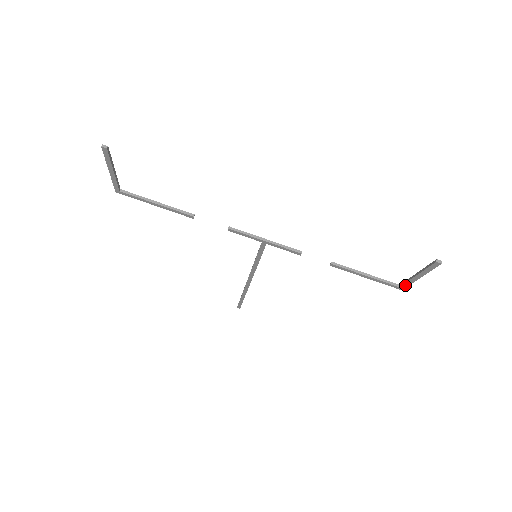
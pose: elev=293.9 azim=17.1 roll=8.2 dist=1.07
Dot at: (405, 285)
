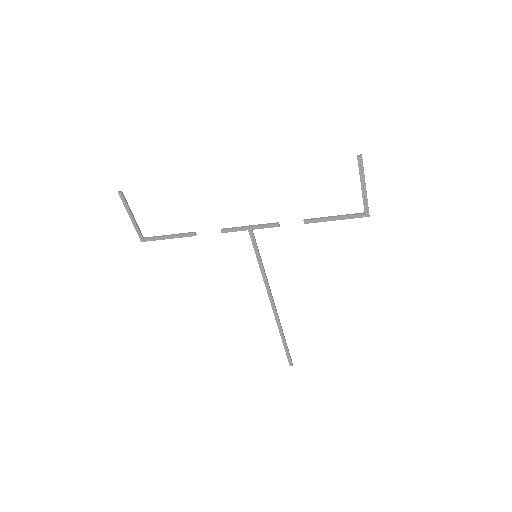
Dot at: (366, 207)
